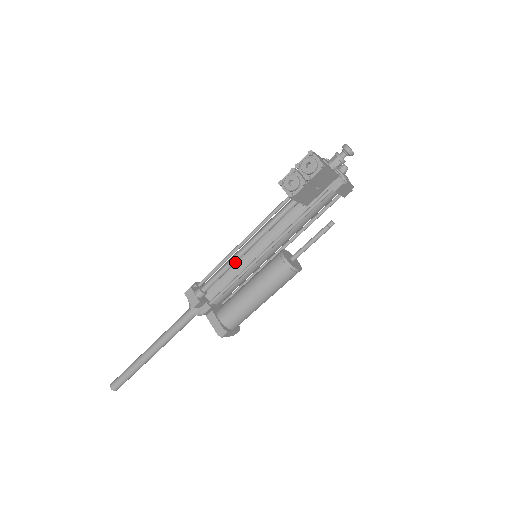
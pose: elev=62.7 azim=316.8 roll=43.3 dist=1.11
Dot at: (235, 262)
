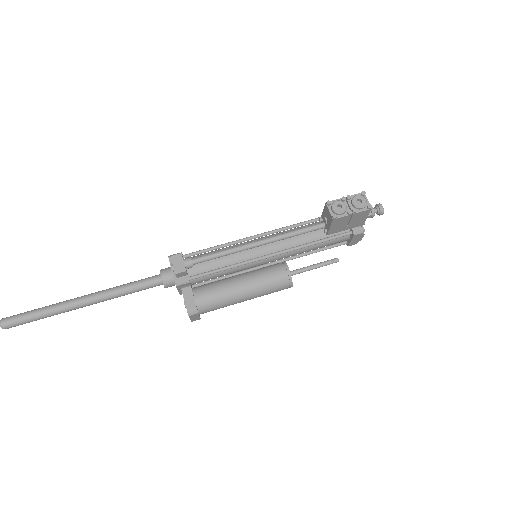
Dot at: (240, 251)
